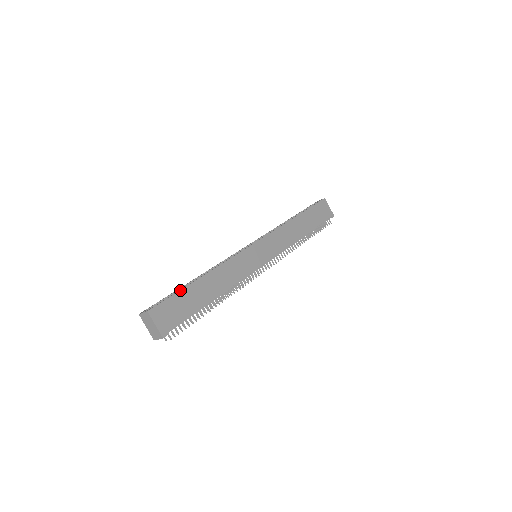
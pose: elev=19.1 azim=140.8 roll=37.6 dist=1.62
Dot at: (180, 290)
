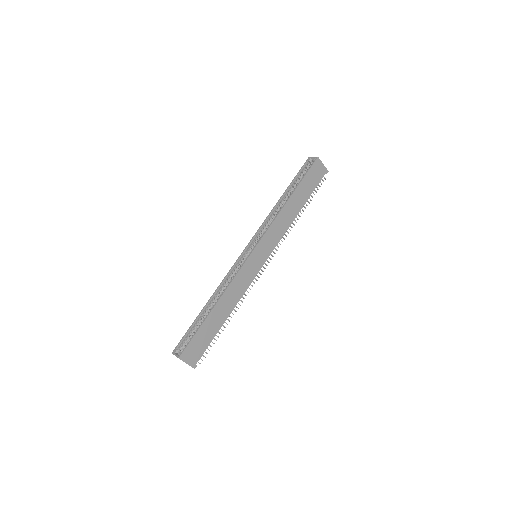
Dot at: (199, 329)
